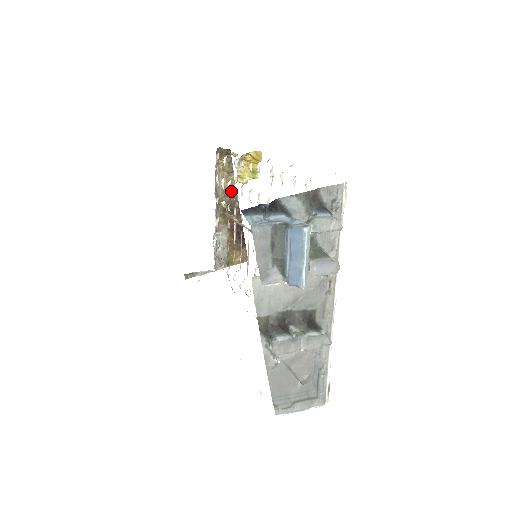
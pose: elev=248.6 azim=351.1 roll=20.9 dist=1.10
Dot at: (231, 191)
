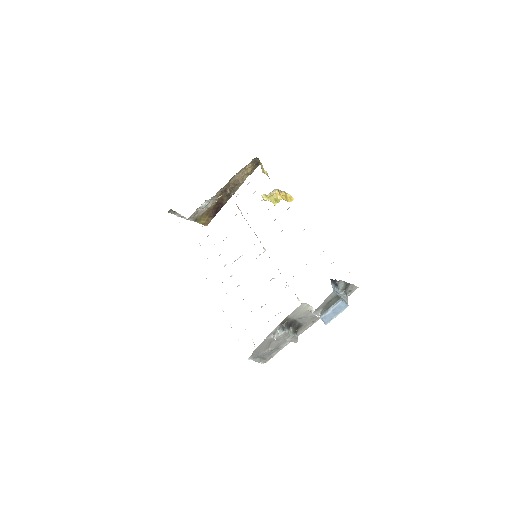
Dot at: (238, 184)
